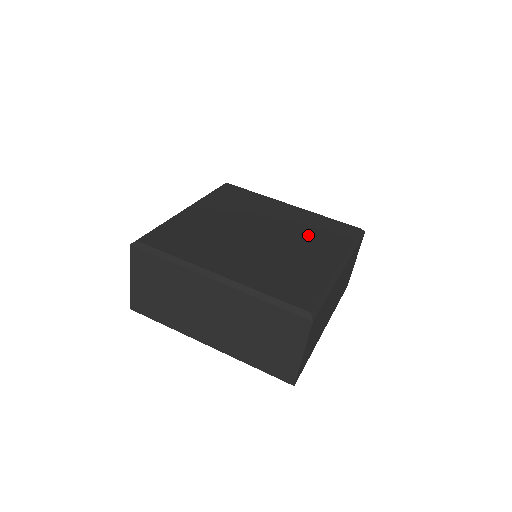
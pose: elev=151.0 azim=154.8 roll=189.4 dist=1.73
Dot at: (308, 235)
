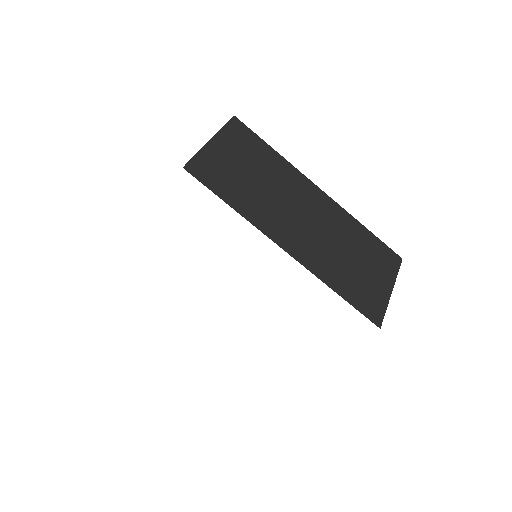
Dot at: occluded
